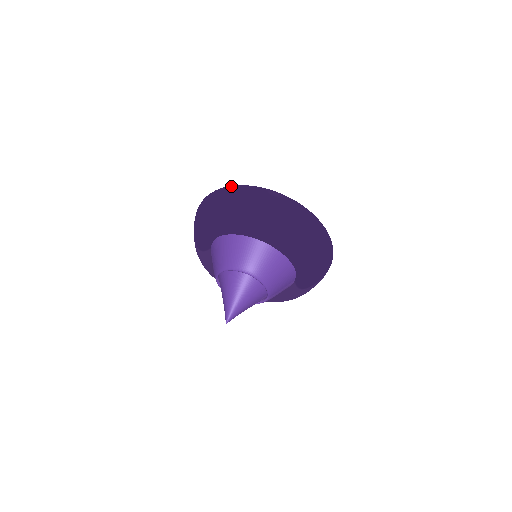
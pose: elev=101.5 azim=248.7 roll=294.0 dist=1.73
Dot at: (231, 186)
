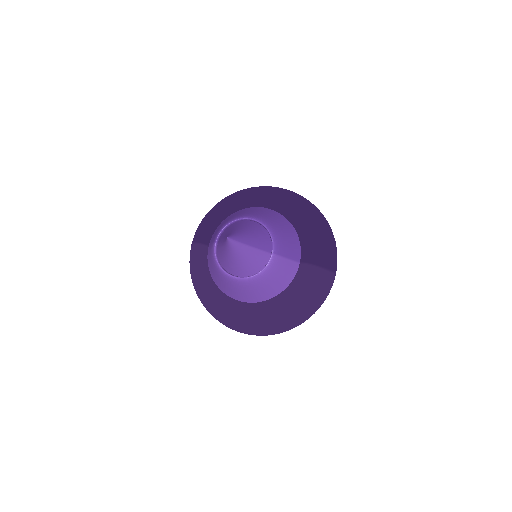
Dot at: occluded
